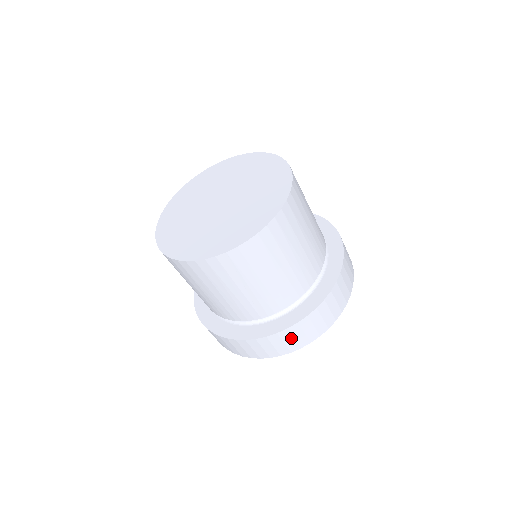
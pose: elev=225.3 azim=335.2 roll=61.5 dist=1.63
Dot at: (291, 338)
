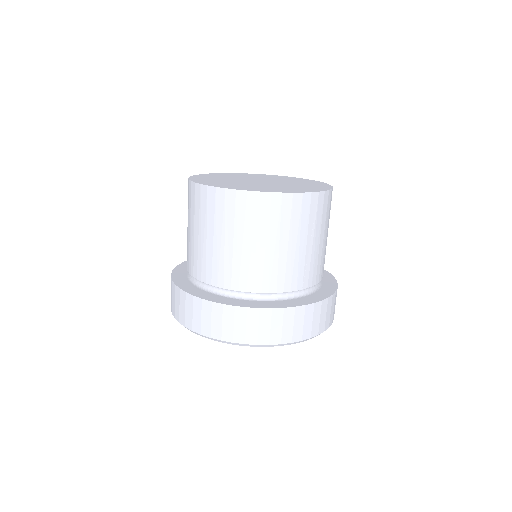
Dot at: (325, 313)
